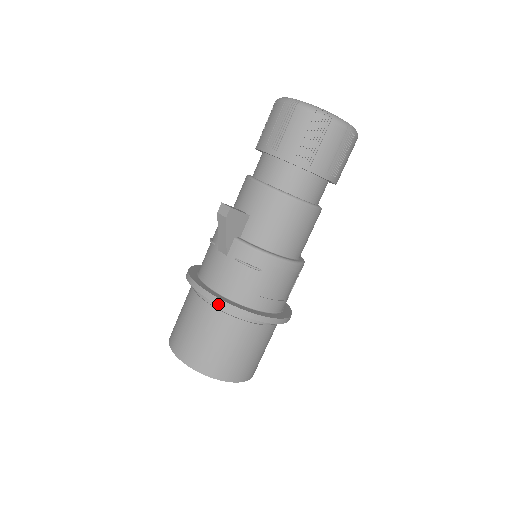
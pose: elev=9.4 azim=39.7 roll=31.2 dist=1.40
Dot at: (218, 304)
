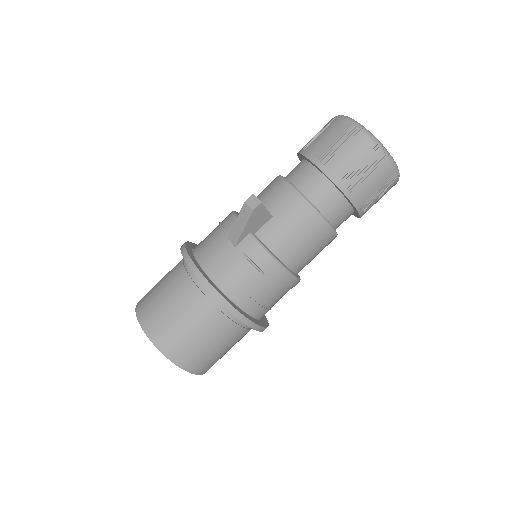
Dot at: (210, 292)
